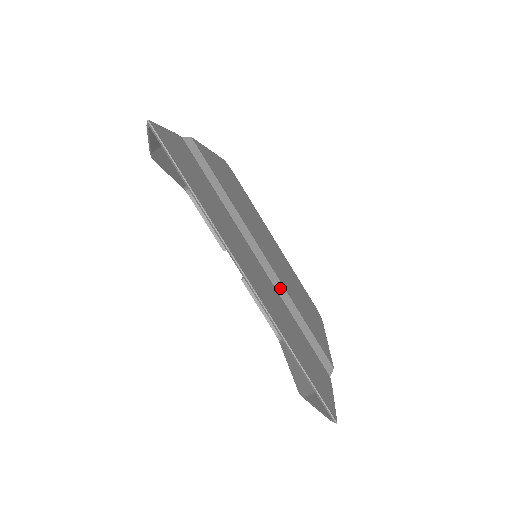
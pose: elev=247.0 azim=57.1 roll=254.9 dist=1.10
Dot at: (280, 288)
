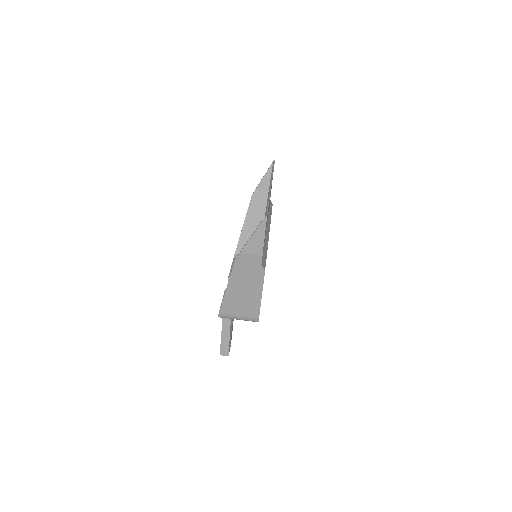
Dot at: (267, 238)
